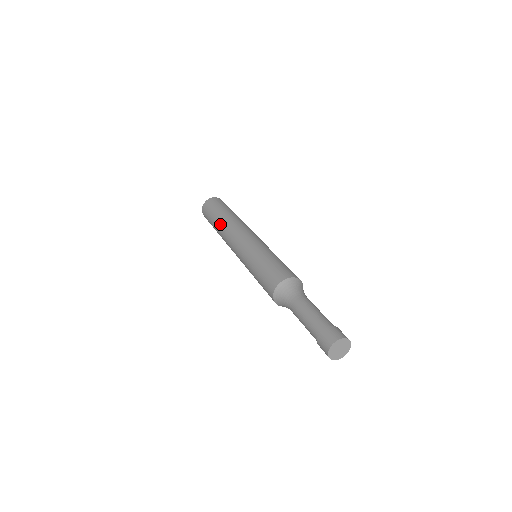
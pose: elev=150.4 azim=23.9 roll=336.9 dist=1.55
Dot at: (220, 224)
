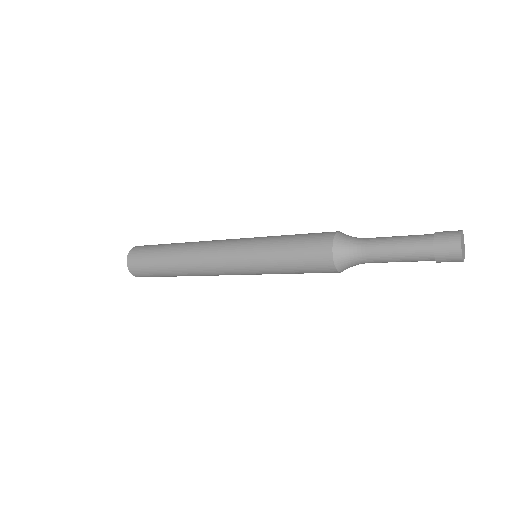
Dot at: (188, 242)
